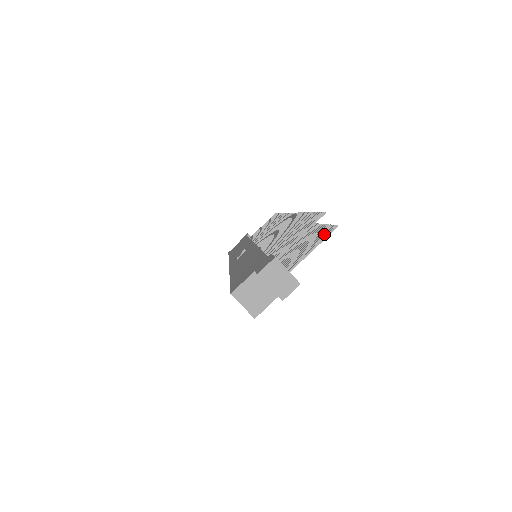
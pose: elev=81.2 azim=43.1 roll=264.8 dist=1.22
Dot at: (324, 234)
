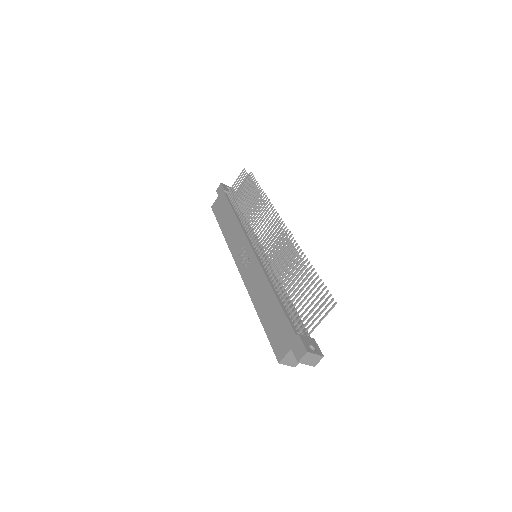
Dot at: (327, 306)
